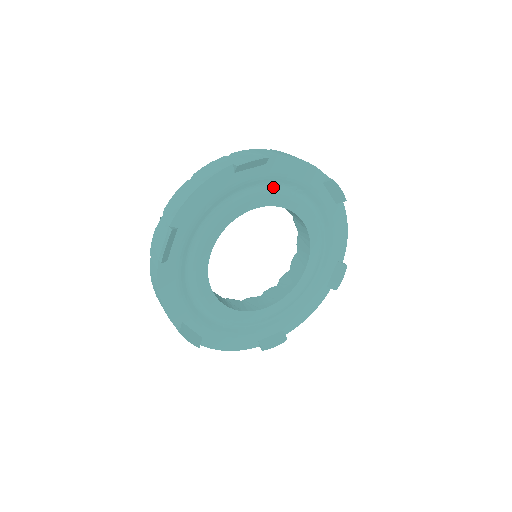
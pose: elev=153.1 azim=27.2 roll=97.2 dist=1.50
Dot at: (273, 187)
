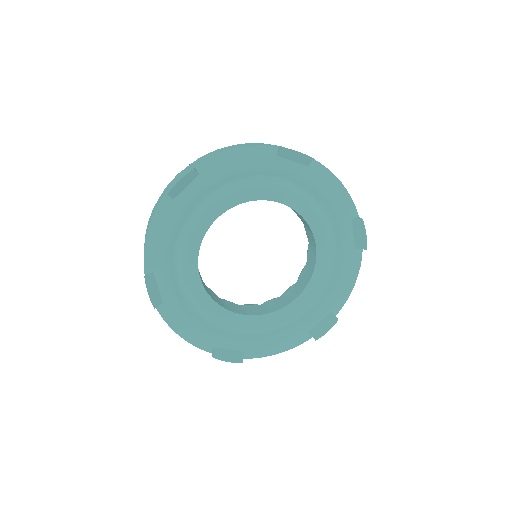
Dot at: (304, 193)
